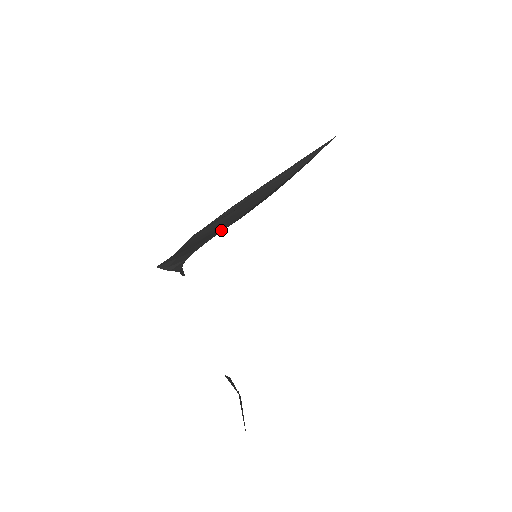
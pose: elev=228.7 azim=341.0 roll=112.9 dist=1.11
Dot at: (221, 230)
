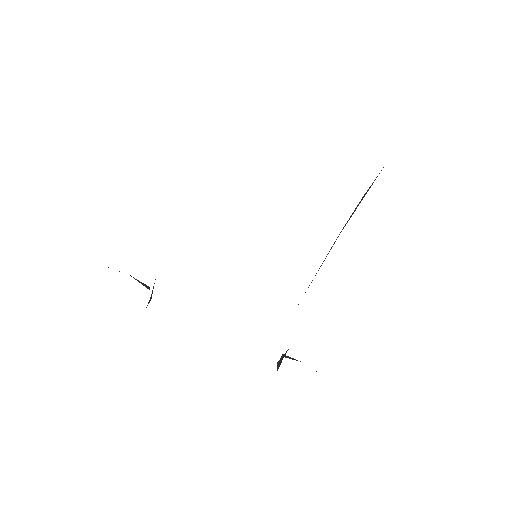
Dot at: occluded
